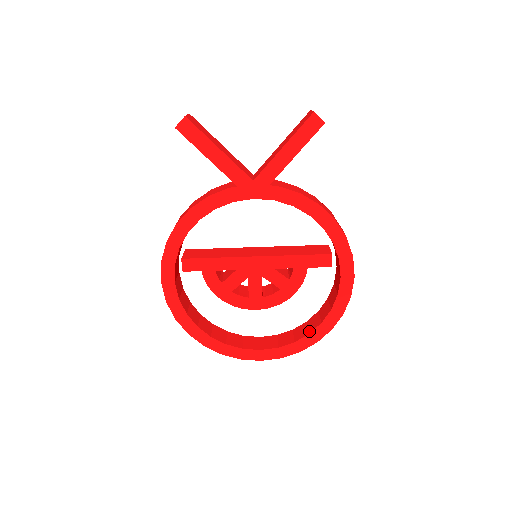
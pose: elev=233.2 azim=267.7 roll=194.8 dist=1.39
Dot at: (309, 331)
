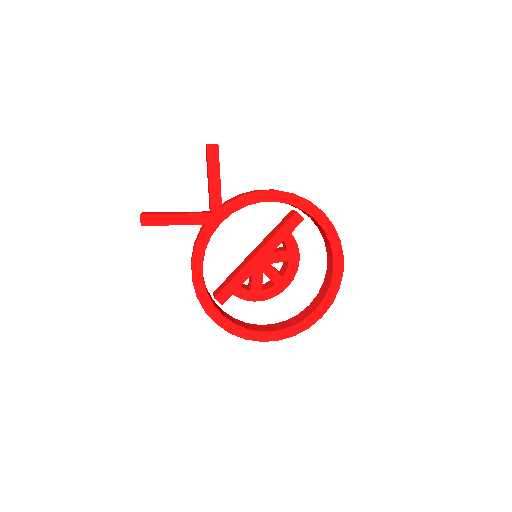
Dot at: (332, 271)
